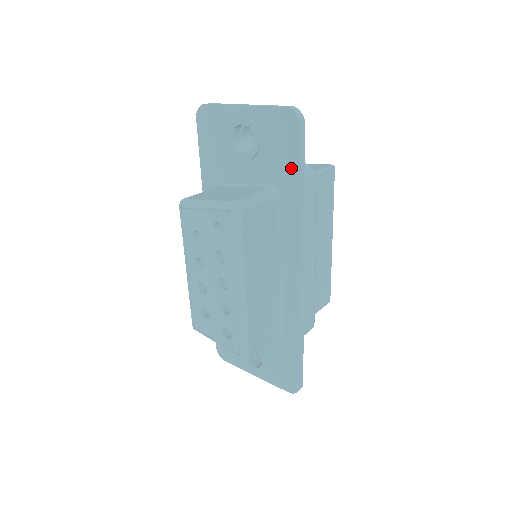
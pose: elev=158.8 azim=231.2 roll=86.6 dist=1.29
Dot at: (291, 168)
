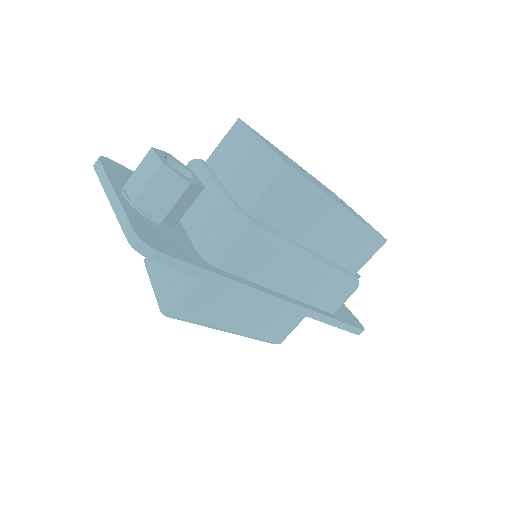
Dot at: occluded
